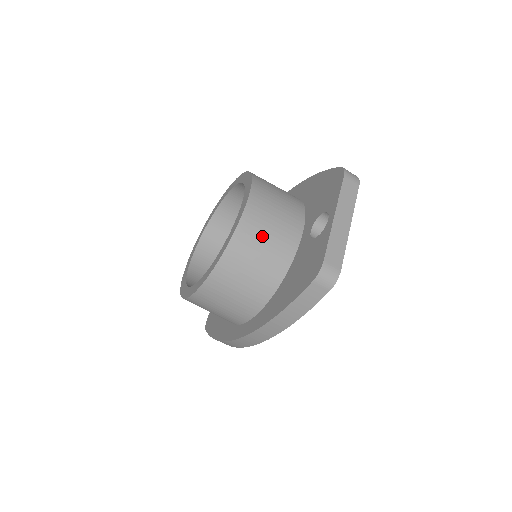
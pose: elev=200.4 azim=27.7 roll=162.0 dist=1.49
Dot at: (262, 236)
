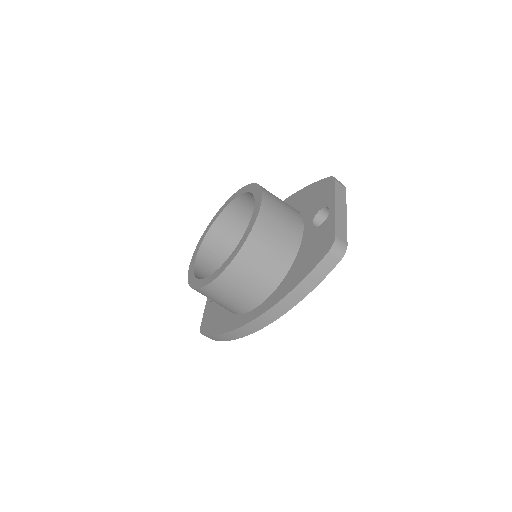
Dot at: (276, 226)
